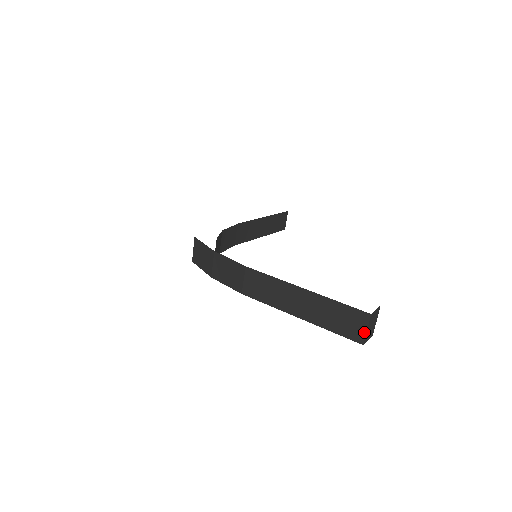
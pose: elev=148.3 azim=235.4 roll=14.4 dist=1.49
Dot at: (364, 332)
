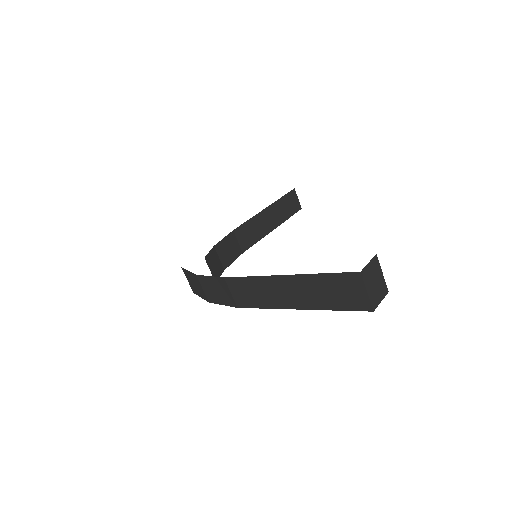
Dot at: (366, 296)
